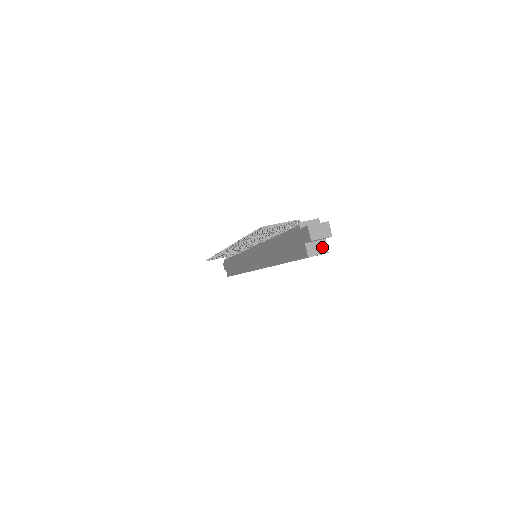
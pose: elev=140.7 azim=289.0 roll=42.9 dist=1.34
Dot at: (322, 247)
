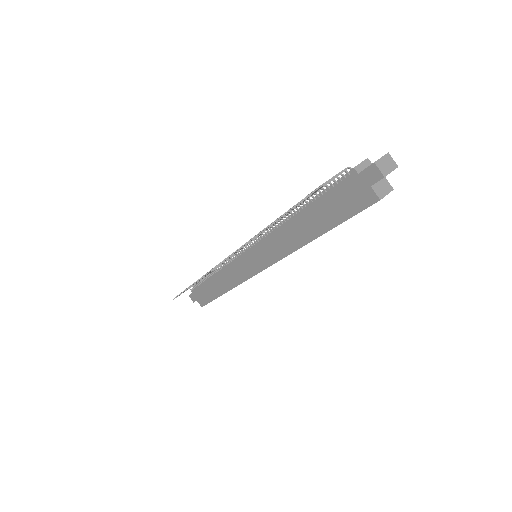
Dot at: (386, 185)
